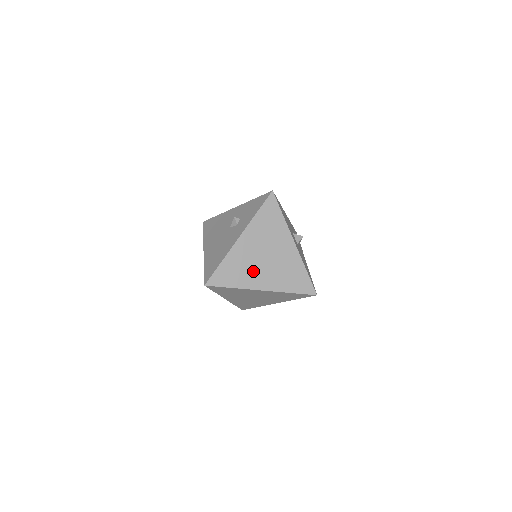
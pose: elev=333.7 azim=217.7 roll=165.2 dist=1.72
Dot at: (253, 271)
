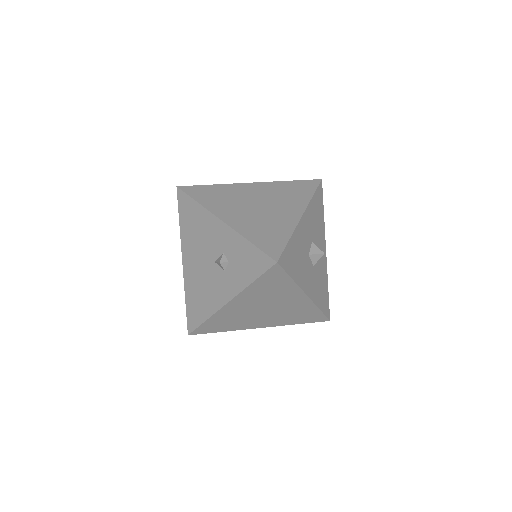
Dot at: (248, 320)
